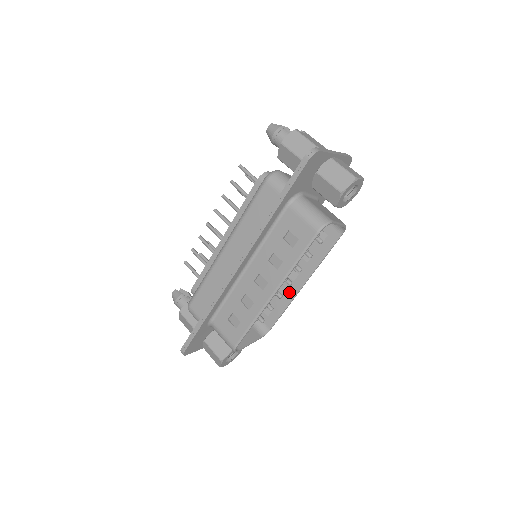
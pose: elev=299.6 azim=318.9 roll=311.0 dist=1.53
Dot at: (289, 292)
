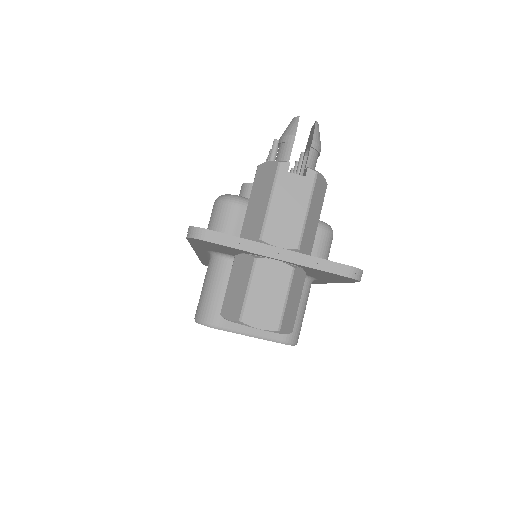
Dot at: occluded
